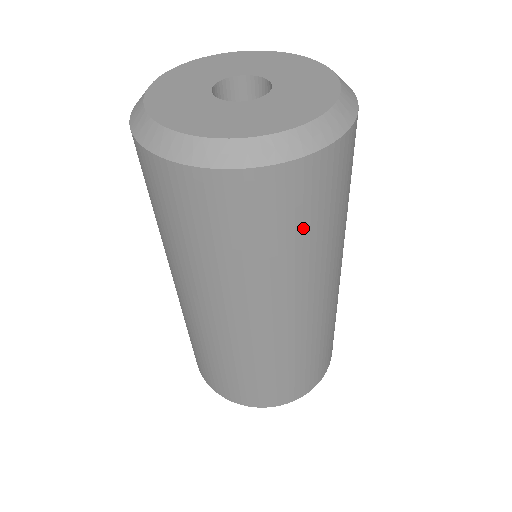
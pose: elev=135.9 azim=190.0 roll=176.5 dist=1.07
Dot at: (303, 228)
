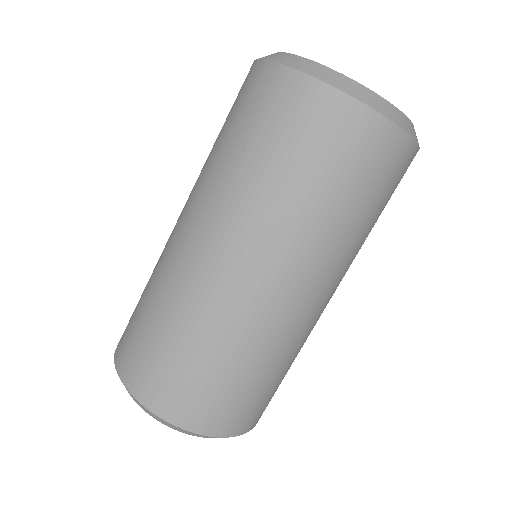
Dot at: (270, 147)
